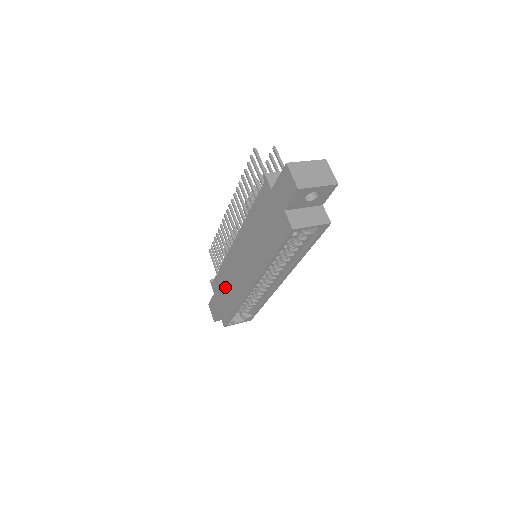
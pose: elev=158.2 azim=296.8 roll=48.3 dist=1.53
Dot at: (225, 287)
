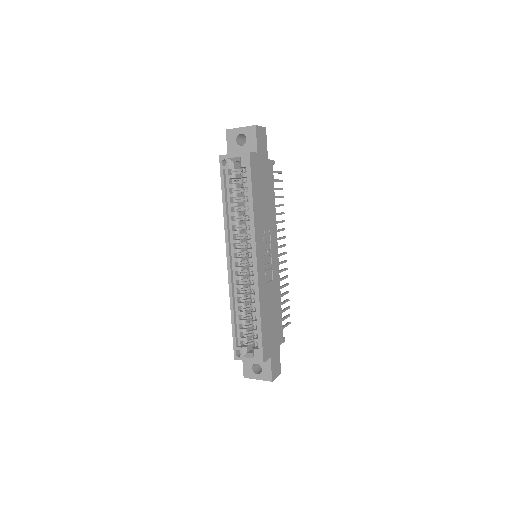
Dot at: occluded
